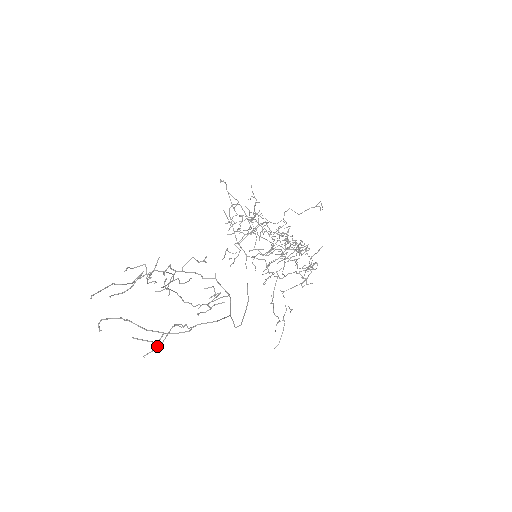
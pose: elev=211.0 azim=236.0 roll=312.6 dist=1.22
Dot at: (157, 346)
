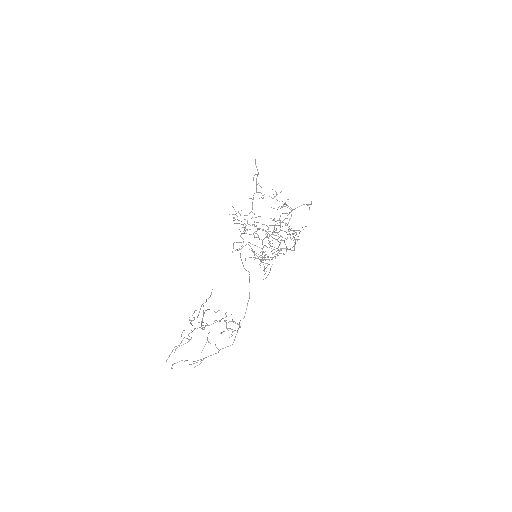
Dot at: occluded
